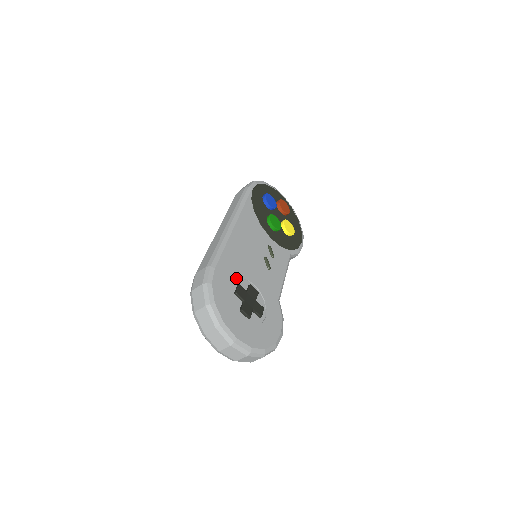
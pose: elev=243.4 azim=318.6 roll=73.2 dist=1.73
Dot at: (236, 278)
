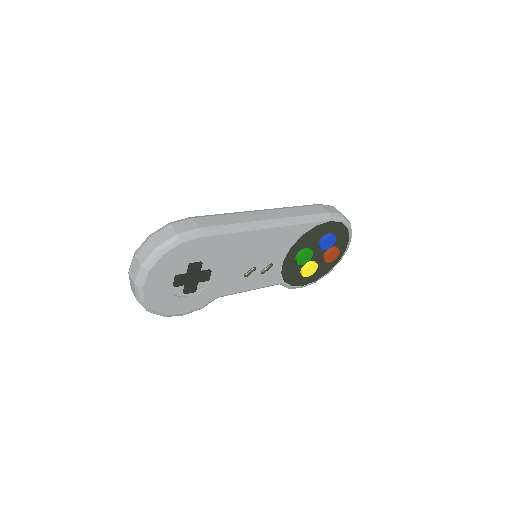
Dot at: (208, 257)
